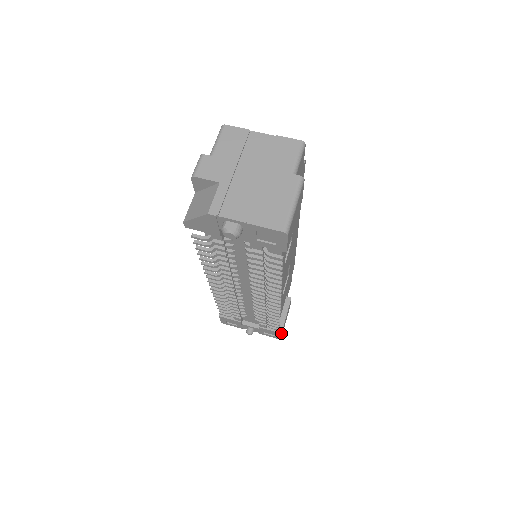
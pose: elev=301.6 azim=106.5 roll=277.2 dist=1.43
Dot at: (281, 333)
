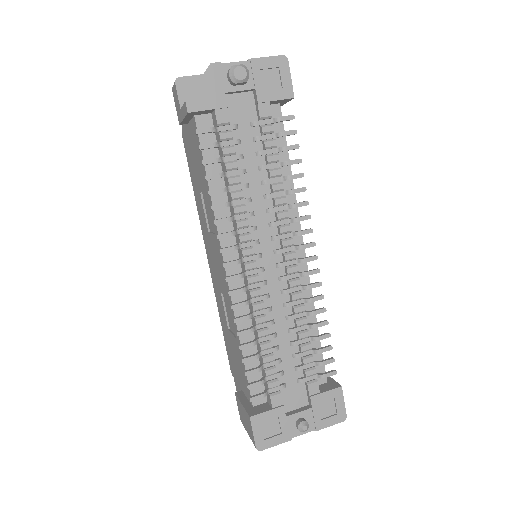
Dot at: (341, 386)
